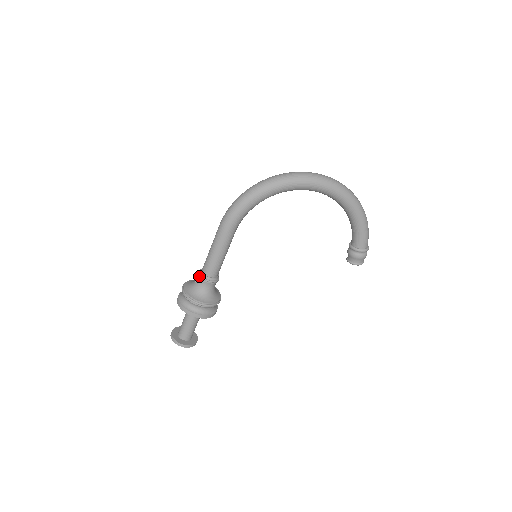
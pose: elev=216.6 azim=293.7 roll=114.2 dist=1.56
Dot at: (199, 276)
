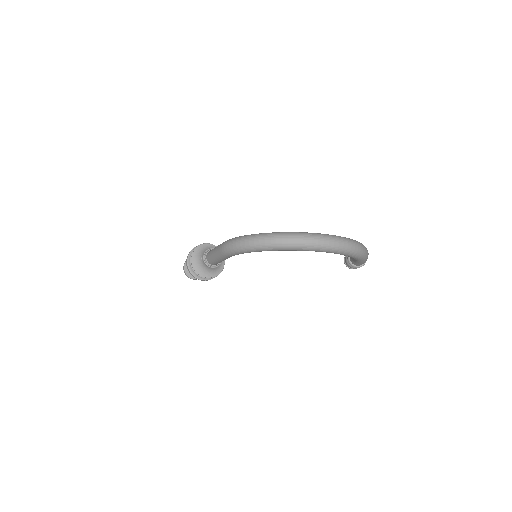
Dot at: (204, 260)
